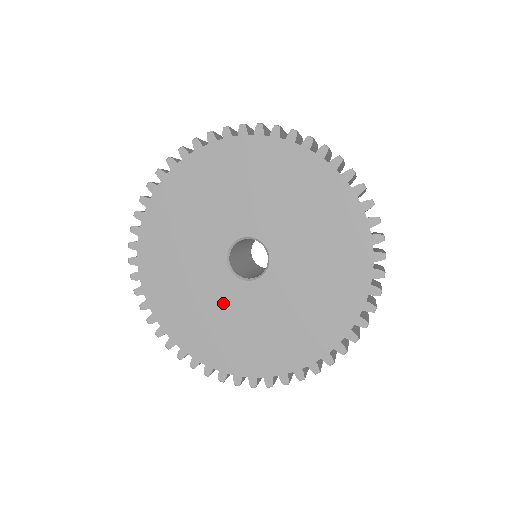
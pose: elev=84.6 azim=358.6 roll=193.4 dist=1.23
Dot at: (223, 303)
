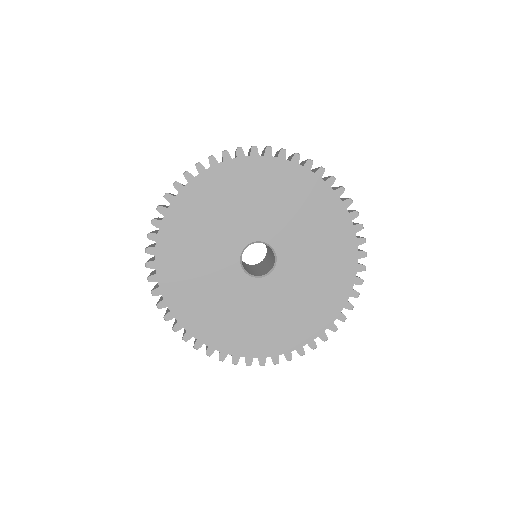
Dot at: (280, 297)
